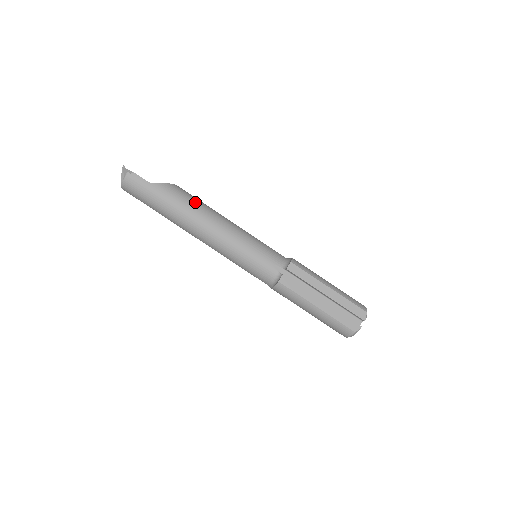
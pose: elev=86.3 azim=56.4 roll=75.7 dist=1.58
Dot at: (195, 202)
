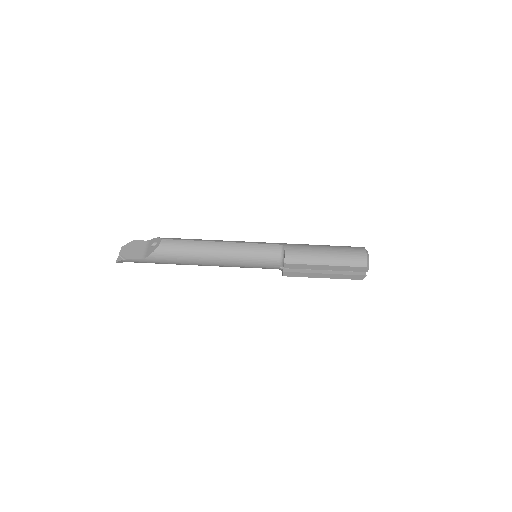
Dot at: (183, 253)
